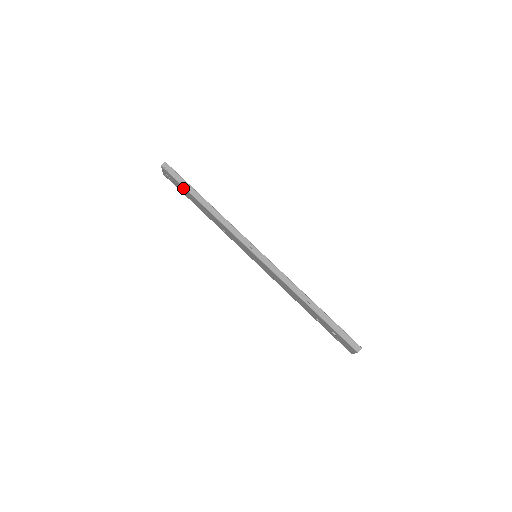
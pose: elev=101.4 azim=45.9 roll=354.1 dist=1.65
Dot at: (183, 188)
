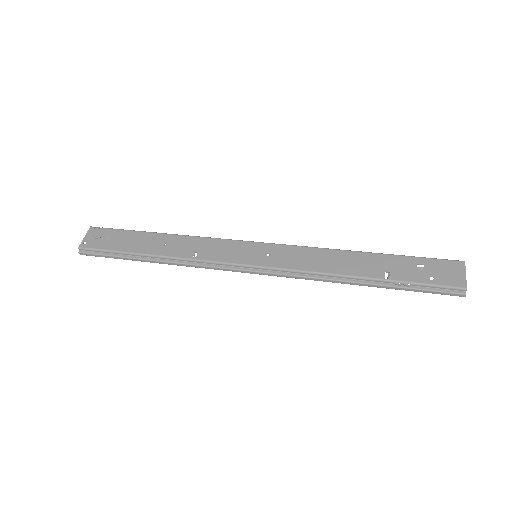
Dot at: (126, 233)
